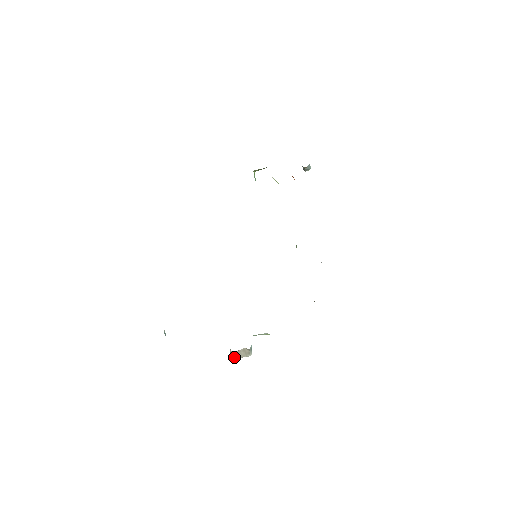
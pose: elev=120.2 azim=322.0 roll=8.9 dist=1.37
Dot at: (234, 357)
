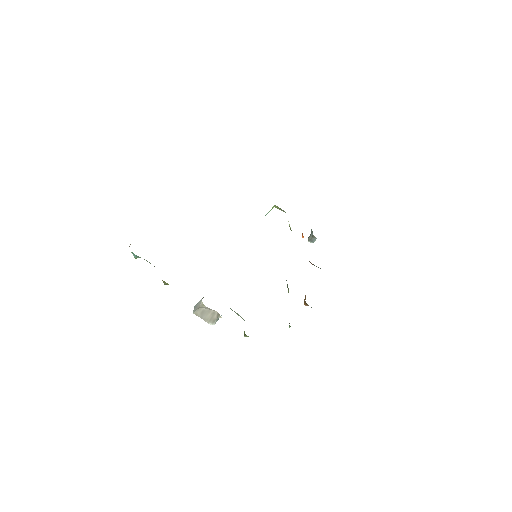
Dot at: (197, 313)
